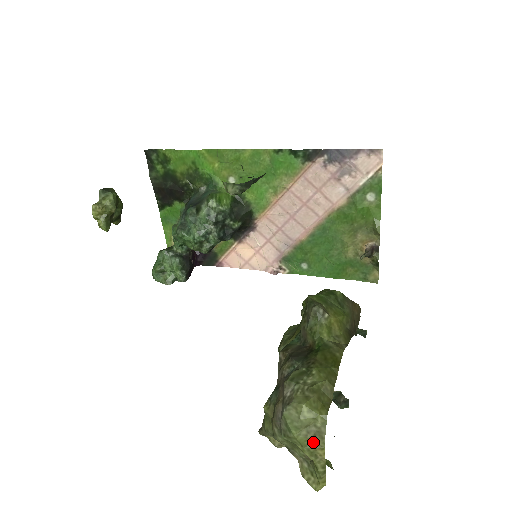
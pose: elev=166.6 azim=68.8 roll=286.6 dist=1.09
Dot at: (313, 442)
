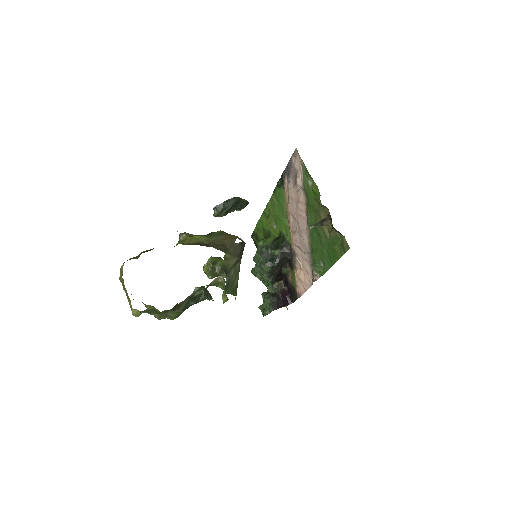
Dot at: (123, 280)
